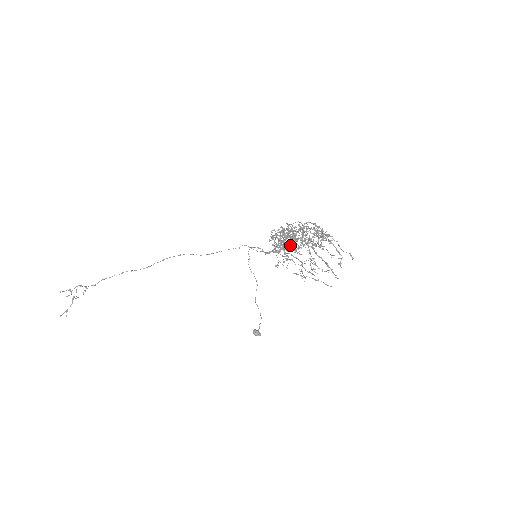
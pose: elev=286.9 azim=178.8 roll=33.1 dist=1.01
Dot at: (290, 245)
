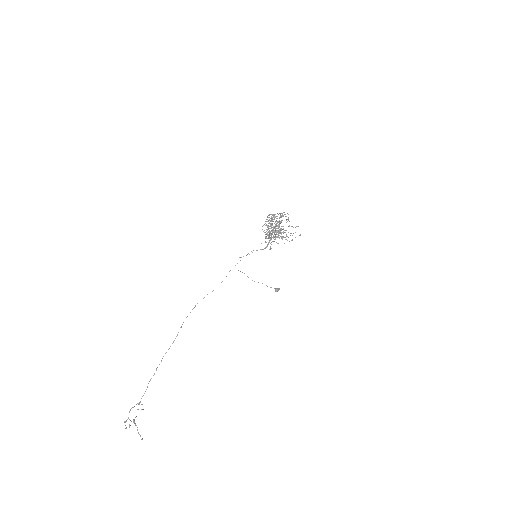
Dot at: (279, 232)
